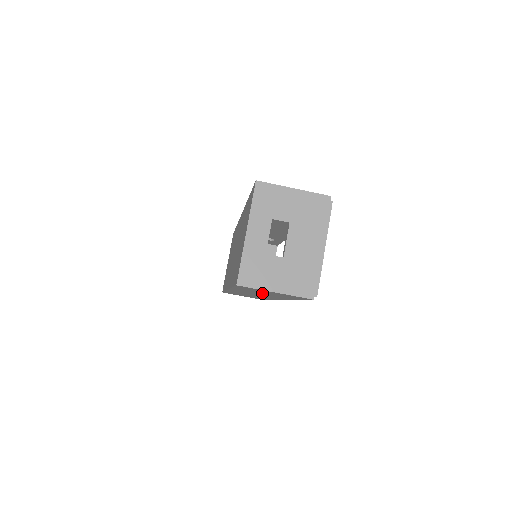
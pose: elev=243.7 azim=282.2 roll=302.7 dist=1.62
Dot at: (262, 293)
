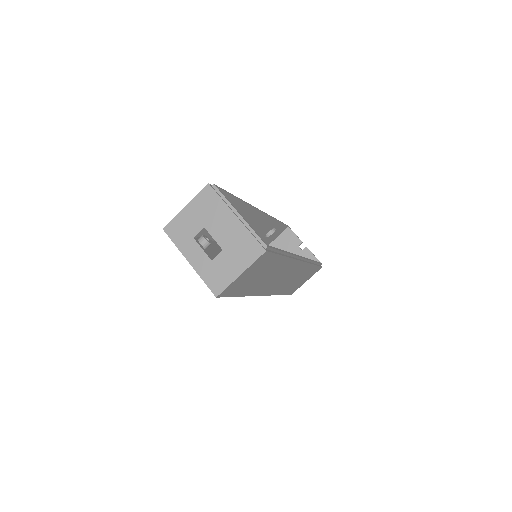
Dot at: (260, 278)
